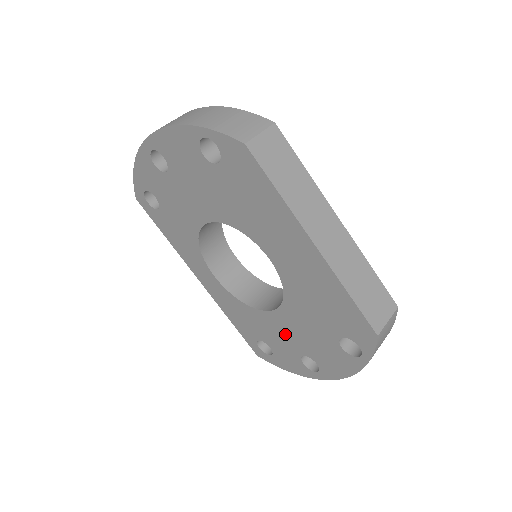
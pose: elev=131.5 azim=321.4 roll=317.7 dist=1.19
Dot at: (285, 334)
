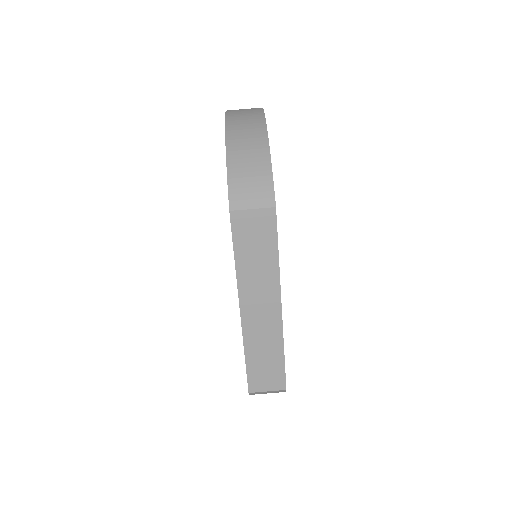
Dot at: occluded
